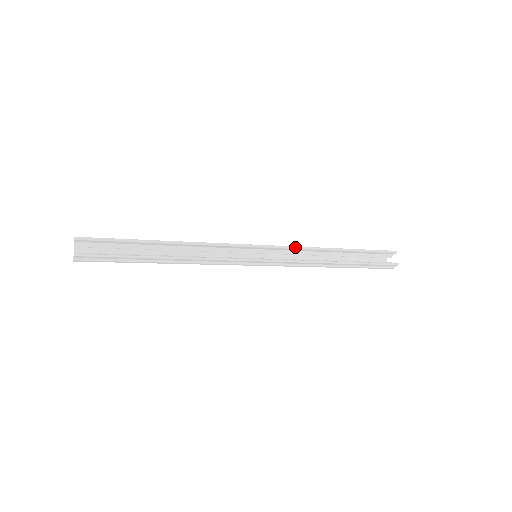
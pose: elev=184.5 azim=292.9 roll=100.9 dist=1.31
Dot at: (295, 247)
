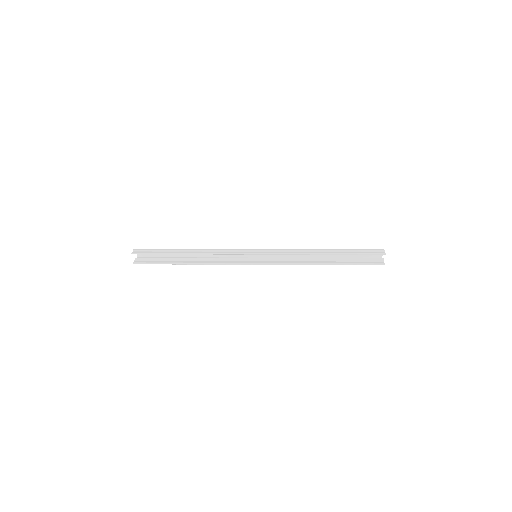
Dot at: (285, 254)
